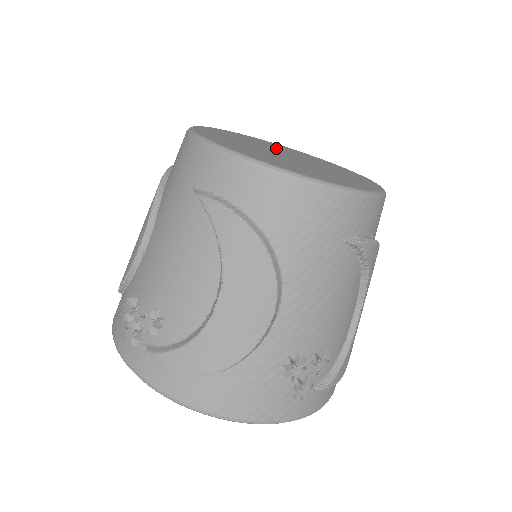
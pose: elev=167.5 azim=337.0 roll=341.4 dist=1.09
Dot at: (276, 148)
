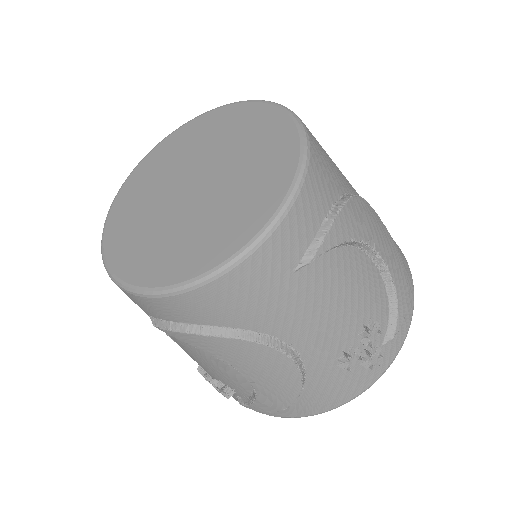
Dot at: (181, 161)
